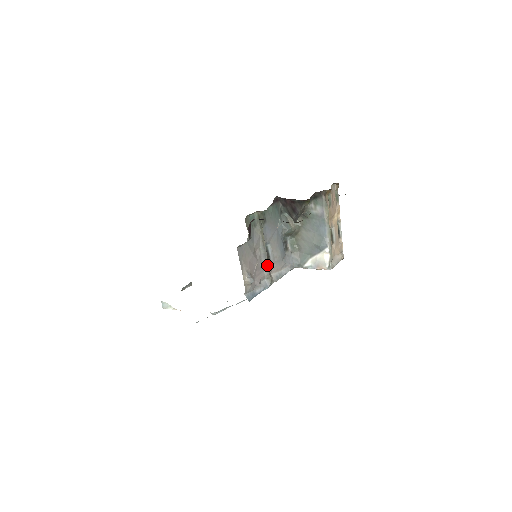
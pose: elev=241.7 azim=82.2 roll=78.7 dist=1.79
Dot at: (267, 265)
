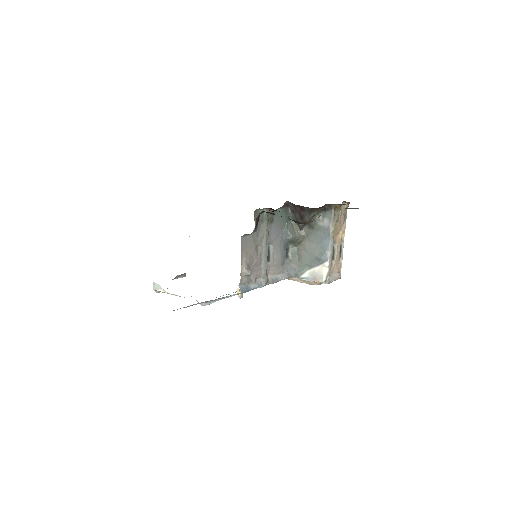
Dot at: (266, 264)
